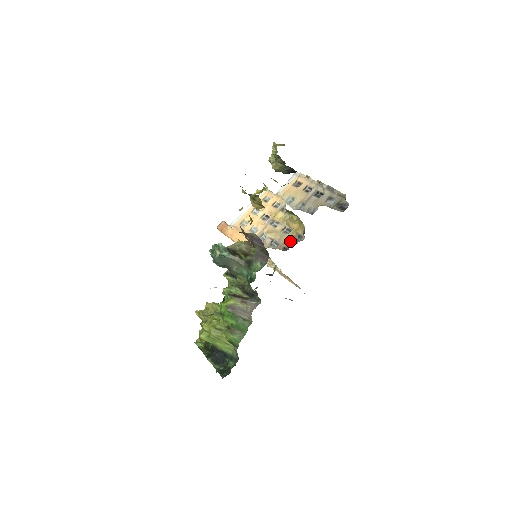
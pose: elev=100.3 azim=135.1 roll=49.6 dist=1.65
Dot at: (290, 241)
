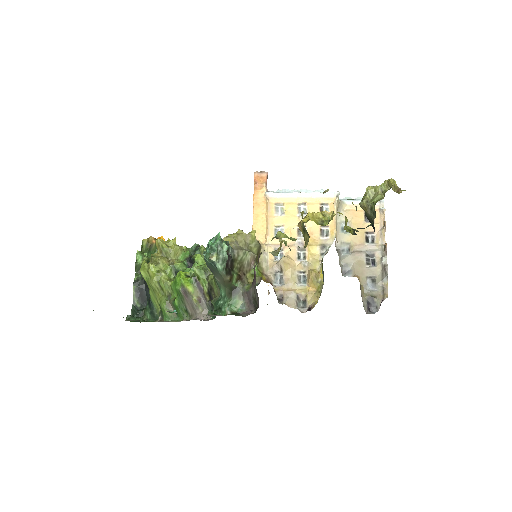
Dot at: (292, 296)
